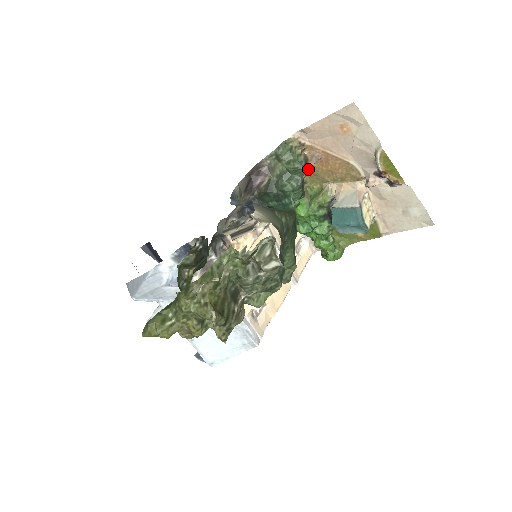
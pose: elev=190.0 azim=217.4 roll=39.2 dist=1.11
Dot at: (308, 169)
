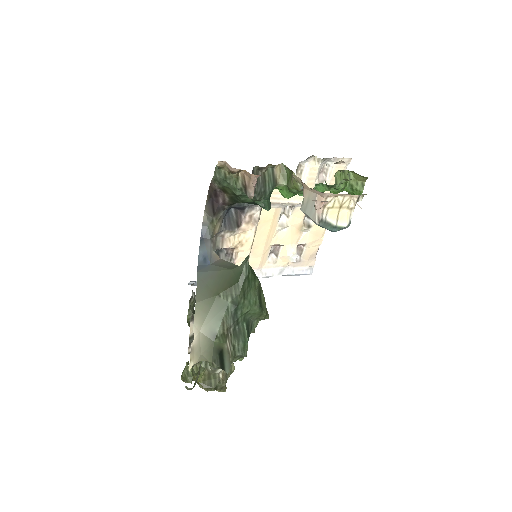
Dot at: (250, 197)
